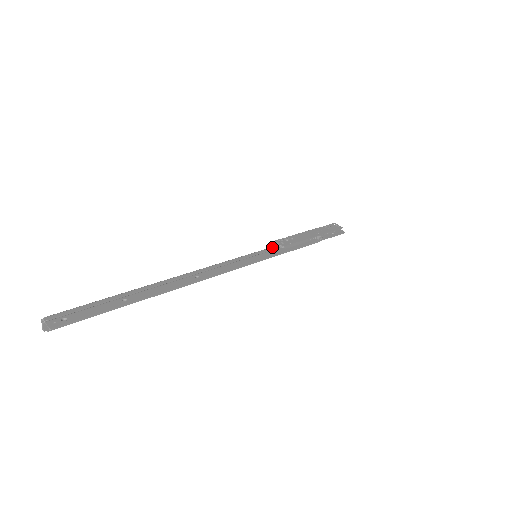
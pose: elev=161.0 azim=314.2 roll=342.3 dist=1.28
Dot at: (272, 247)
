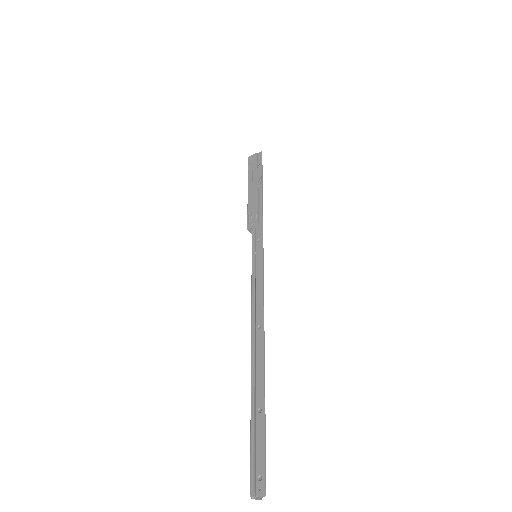
Dot at: (252, 235)
